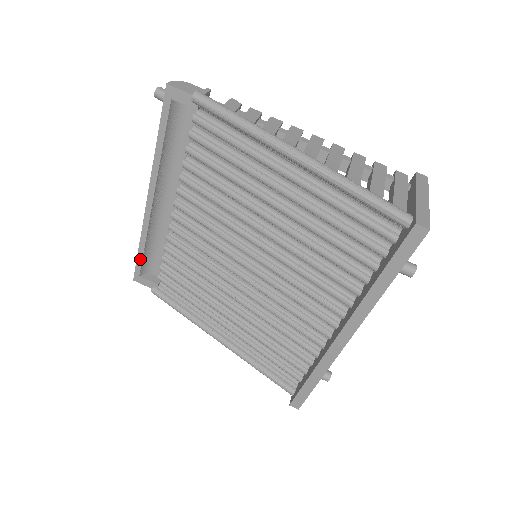
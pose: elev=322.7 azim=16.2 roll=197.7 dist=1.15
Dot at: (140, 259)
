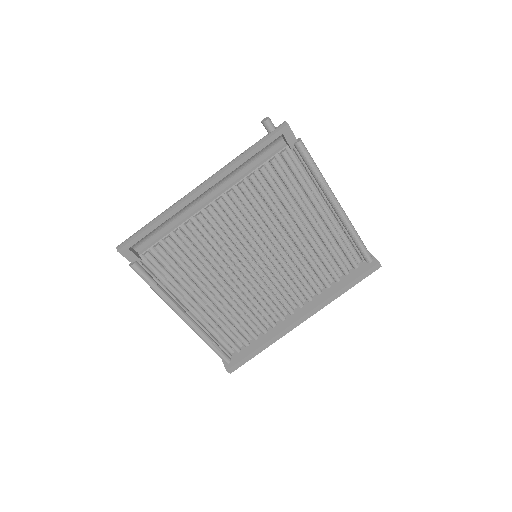
Dot at: (145, 234)
